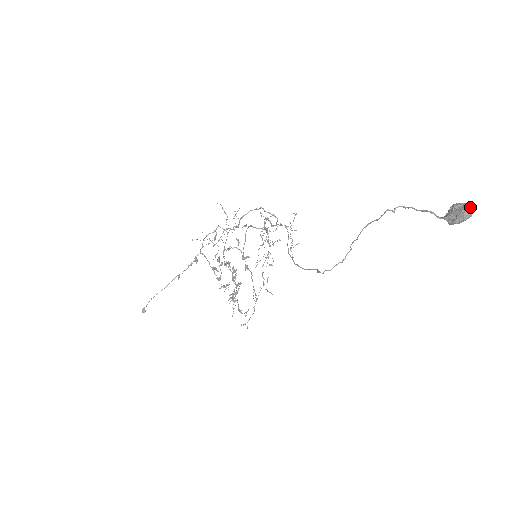
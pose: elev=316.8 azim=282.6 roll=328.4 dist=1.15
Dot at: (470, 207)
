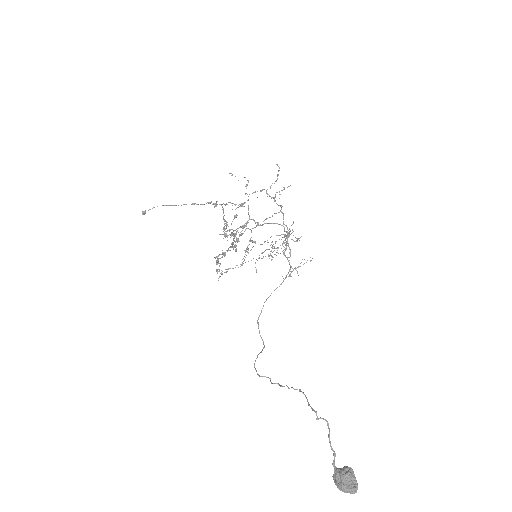
Dot at: (353, 490)
